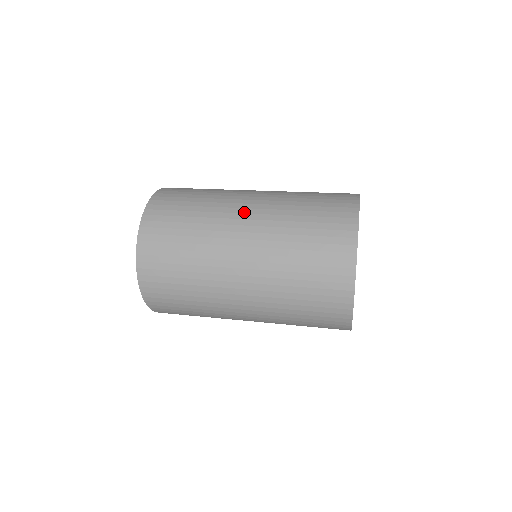
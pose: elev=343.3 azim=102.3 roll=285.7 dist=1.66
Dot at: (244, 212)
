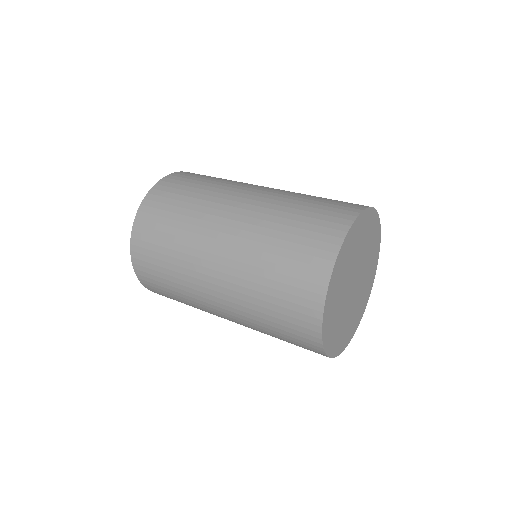
Dot at: occluded
